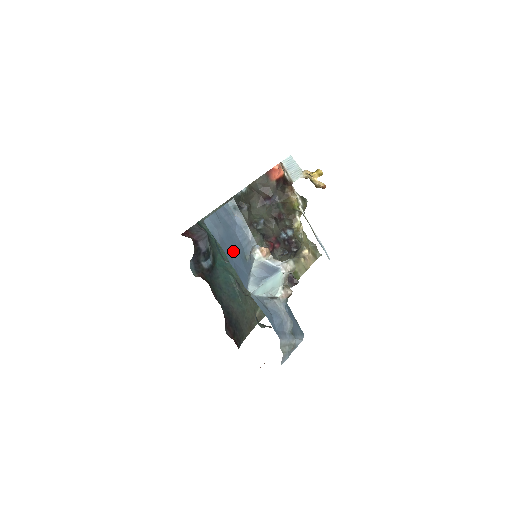
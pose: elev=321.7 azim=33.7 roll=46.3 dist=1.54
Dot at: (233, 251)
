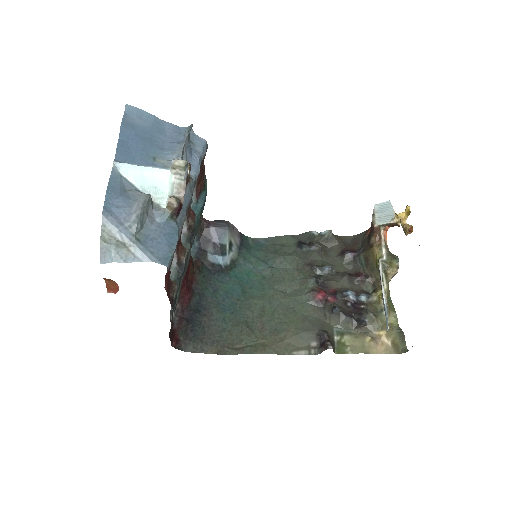
Dot at: (139, 139)
